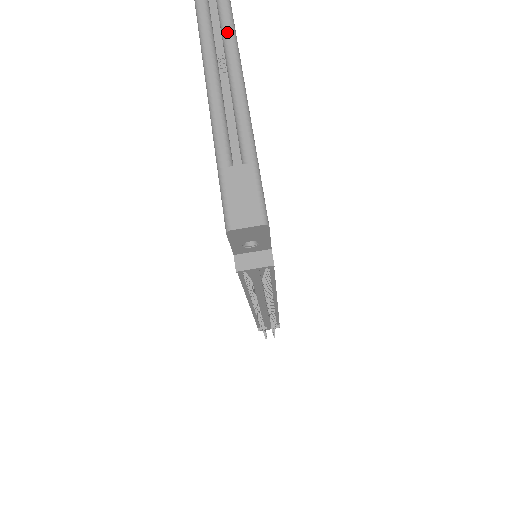
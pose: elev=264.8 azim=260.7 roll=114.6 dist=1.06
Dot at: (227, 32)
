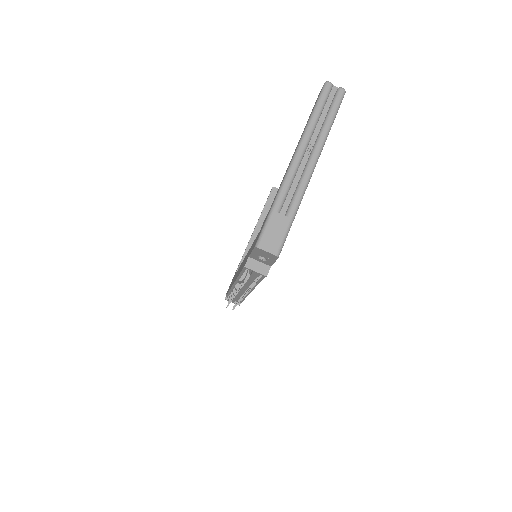
Dot at: (324, 132)
